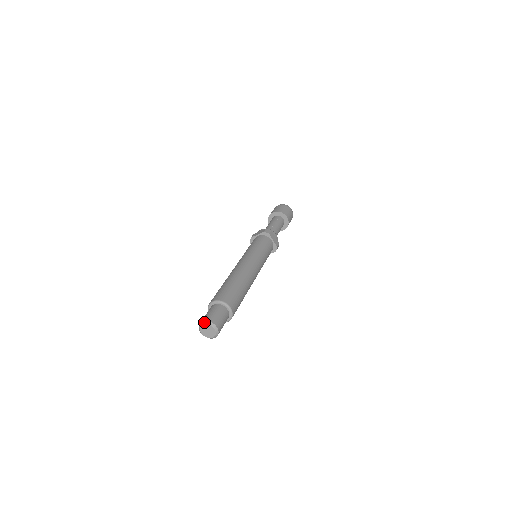
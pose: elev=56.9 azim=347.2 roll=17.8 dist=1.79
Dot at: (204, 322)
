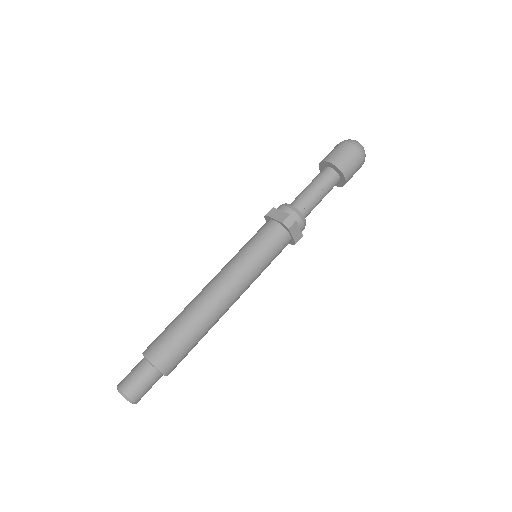
Dot at: (120, 392)
